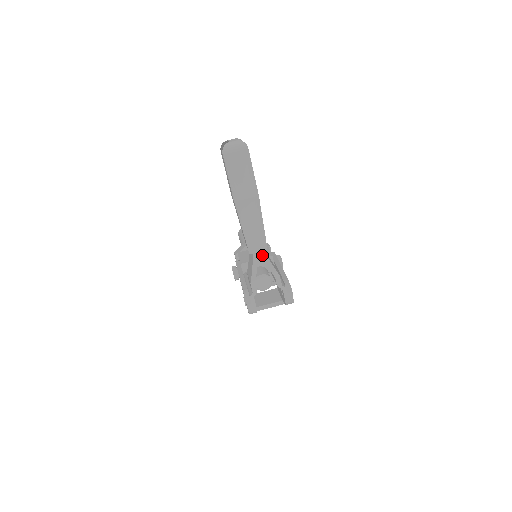
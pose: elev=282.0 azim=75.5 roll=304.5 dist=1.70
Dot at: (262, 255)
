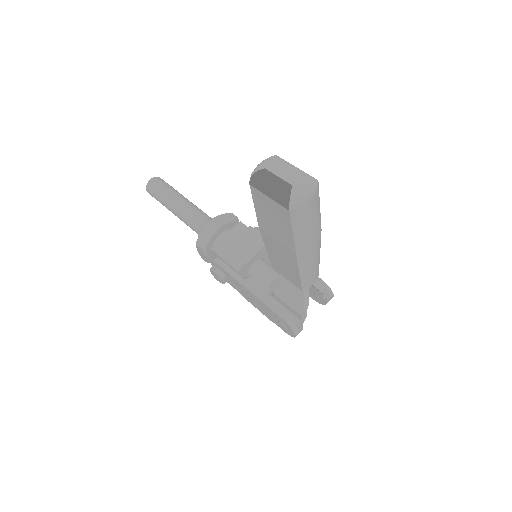
Dot at: occluded
